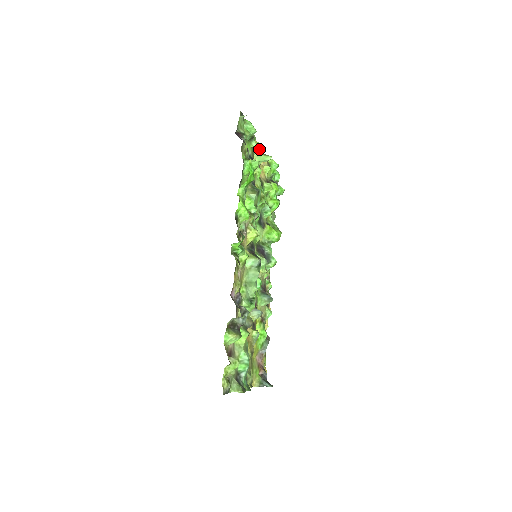
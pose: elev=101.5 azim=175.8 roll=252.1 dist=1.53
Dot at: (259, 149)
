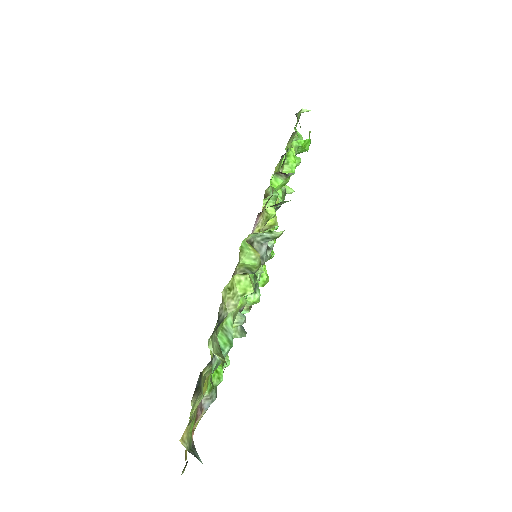
Dot at: occluded
